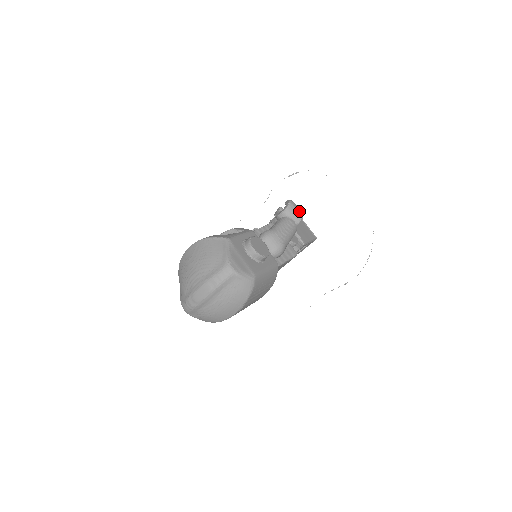
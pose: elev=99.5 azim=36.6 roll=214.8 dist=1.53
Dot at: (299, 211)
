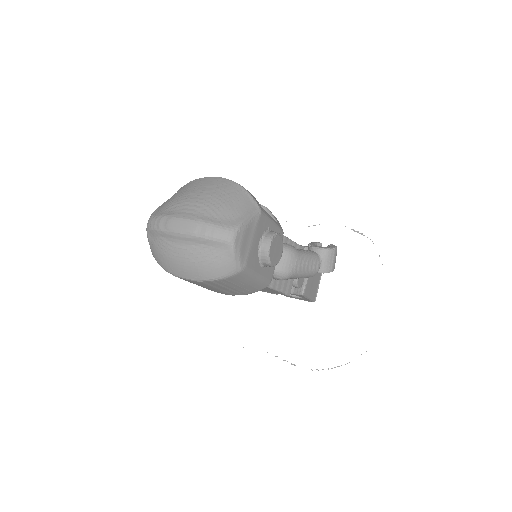
Dot at: (333, 264)
